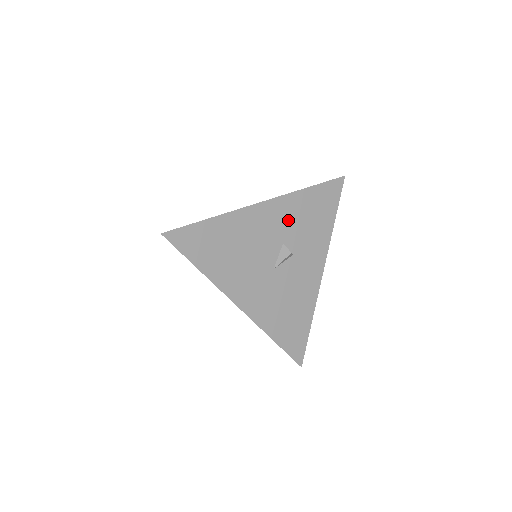
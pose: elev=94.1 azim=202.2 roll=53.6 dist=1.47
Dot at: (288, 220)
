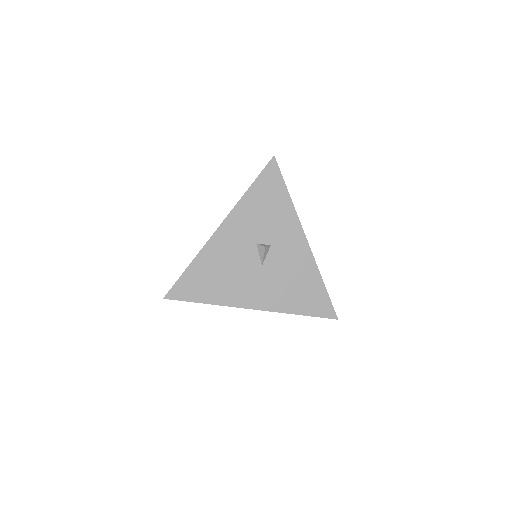
Dot at: (248, 224)
